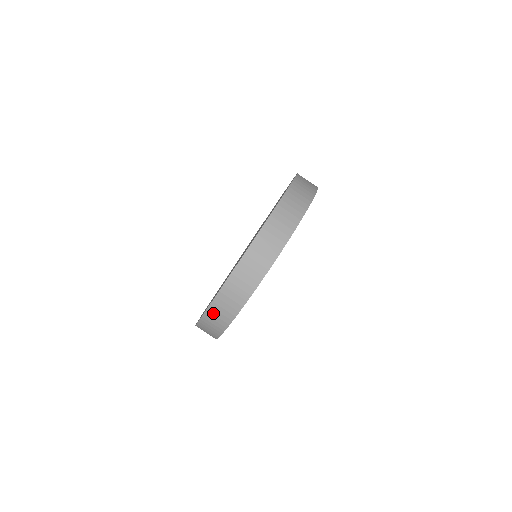
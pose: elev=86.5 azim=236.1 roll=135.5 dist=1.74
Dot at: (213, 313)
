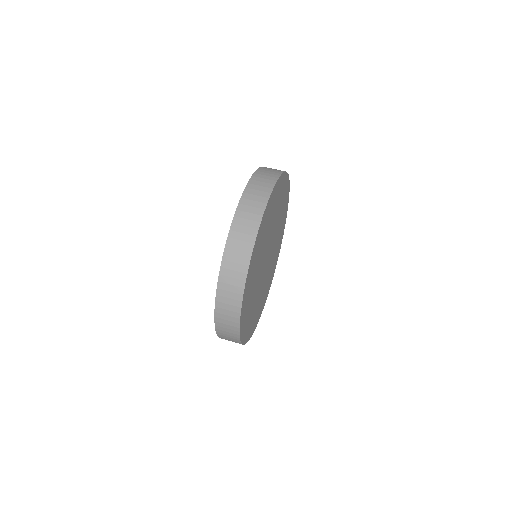
Dot at: (250, 193)
